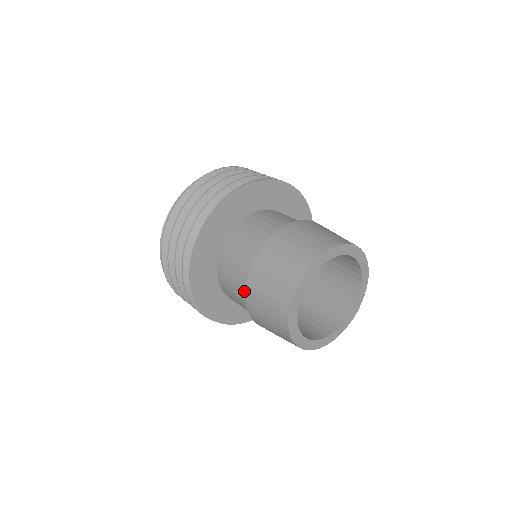
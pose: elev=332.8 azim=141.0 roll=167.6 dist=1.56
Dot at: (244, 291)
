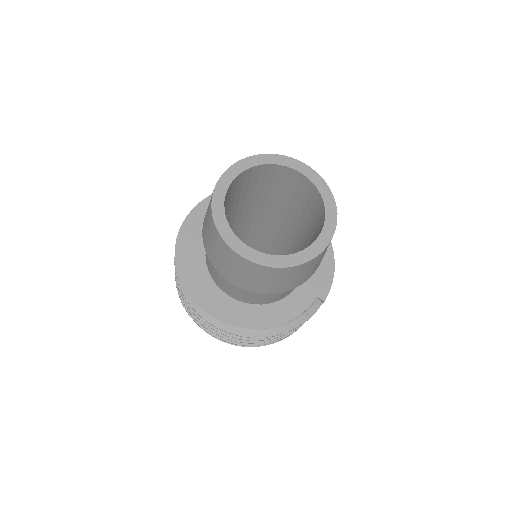
Dot at: occluded
